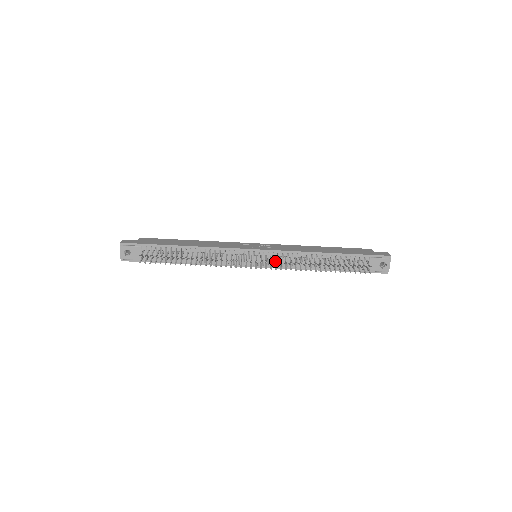
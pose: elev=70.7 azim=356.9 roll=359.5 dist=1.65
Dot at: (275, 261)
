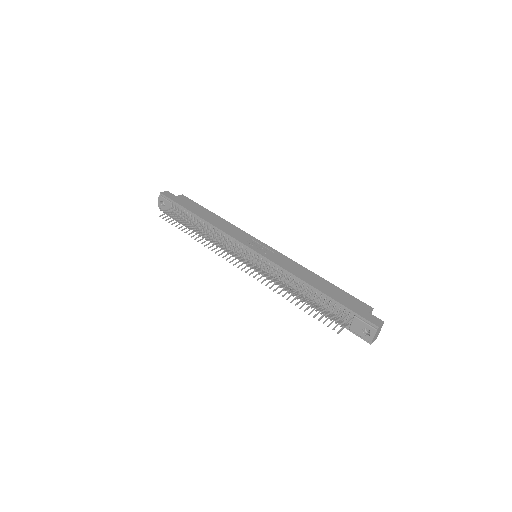
Dot at: occluded
